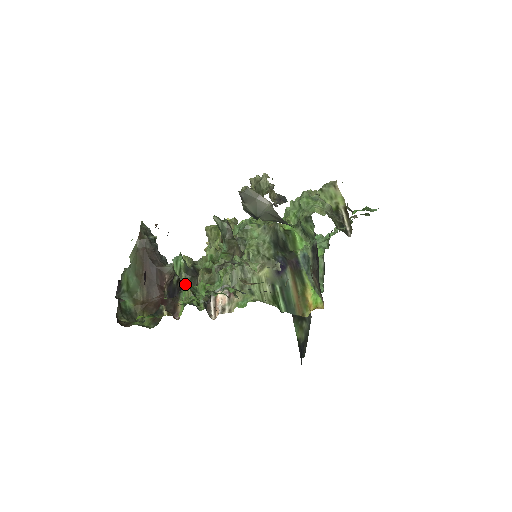
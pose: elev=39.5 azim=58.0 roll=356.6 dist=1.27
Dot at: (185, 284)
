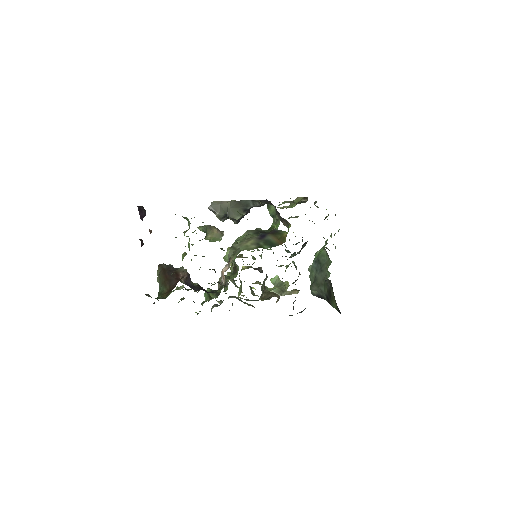
Dot at: (213, 298)
